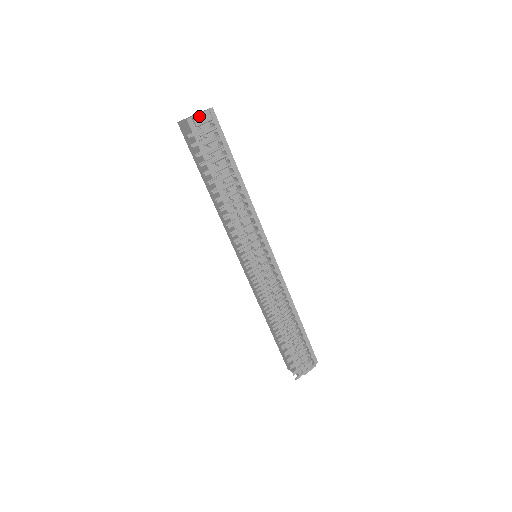
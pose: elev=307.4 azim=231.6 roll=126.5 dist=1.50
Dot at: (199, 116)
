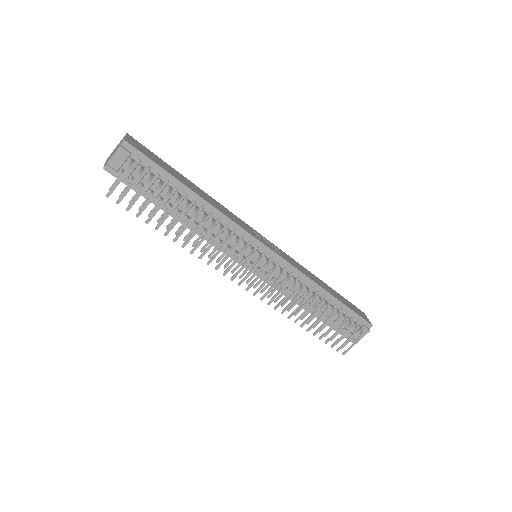
Dot at: (113, 160)
